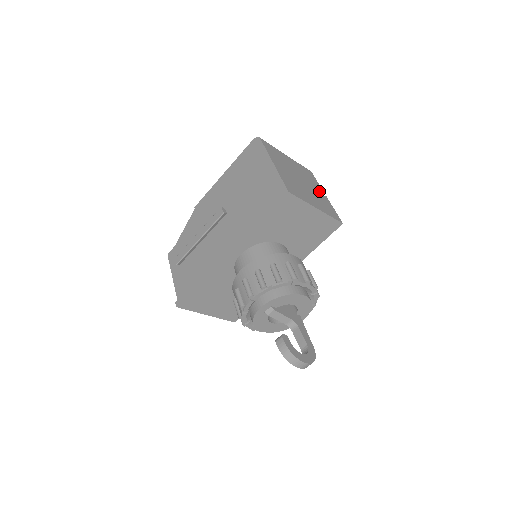
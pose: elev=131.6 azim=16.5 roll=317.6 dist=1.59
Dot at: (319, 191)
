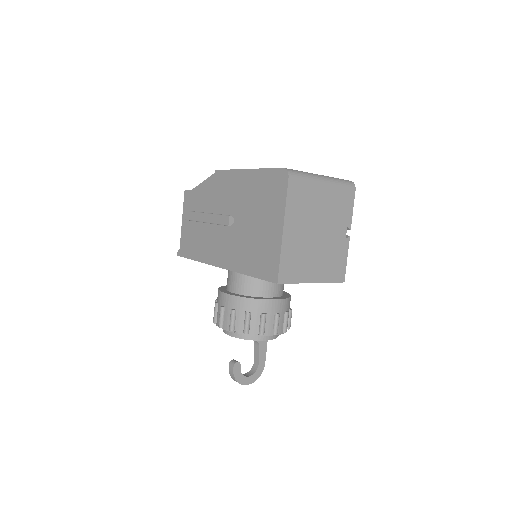
Dot at: (342, 234)
